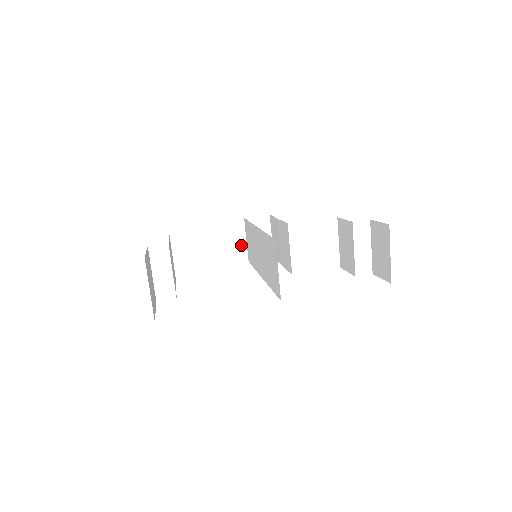
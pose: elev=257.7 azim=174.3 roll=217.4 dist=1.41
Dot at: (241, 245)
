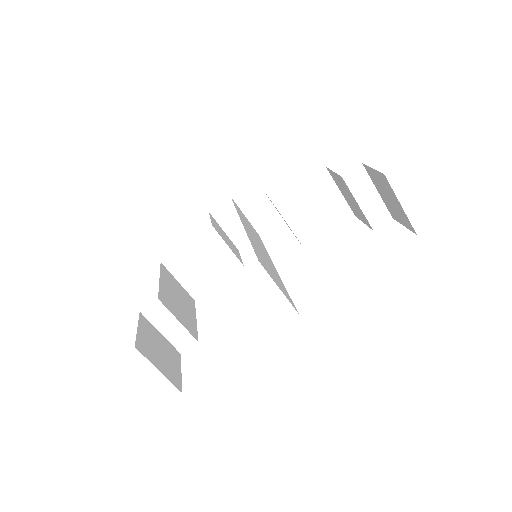
Dot at: occluded
